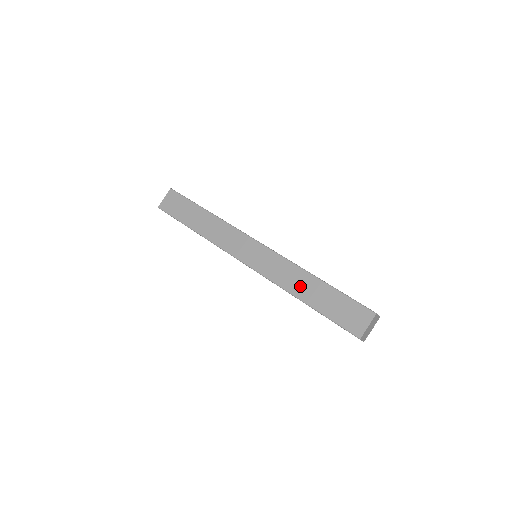
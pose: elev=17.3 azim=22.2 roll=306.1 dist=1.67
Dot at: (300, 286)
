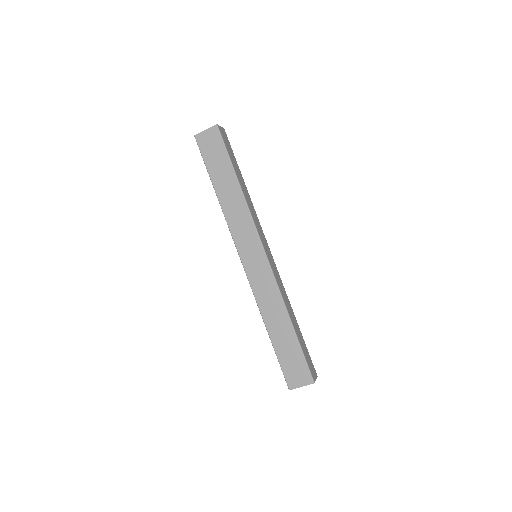
Dot at: (273, 317)
